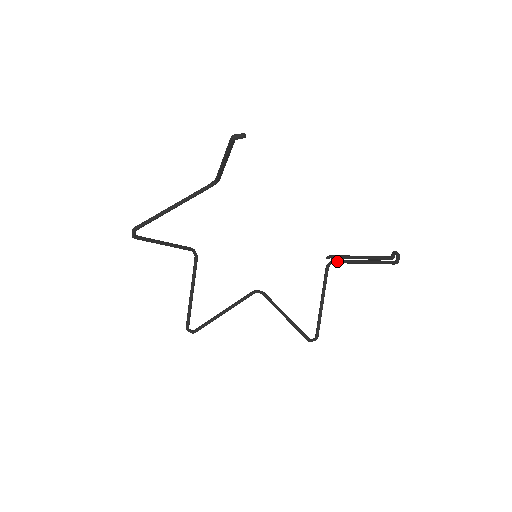
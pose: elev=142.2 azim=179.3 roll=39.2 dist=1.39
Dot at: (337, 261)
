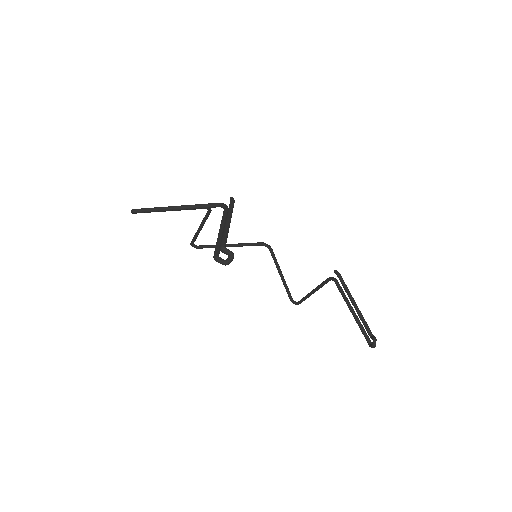
Dot at: (337, 287)
